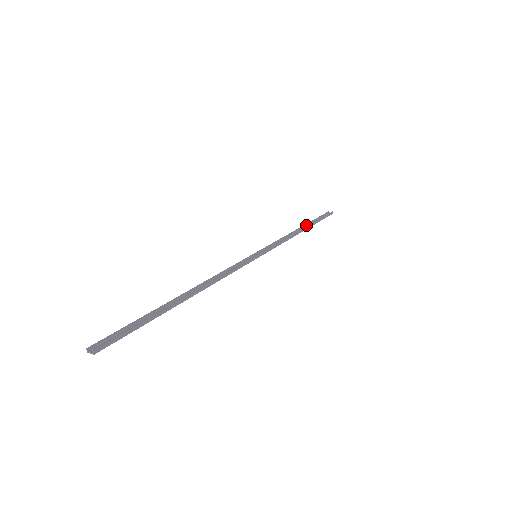
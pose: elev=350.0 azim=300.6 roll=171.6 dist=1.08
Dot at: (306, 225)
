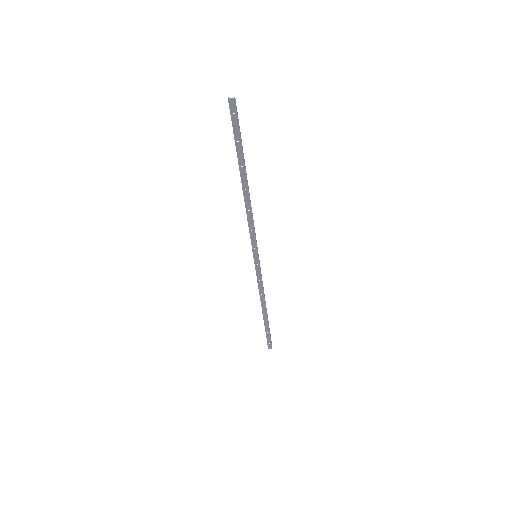
Dot at: (264, 318)
